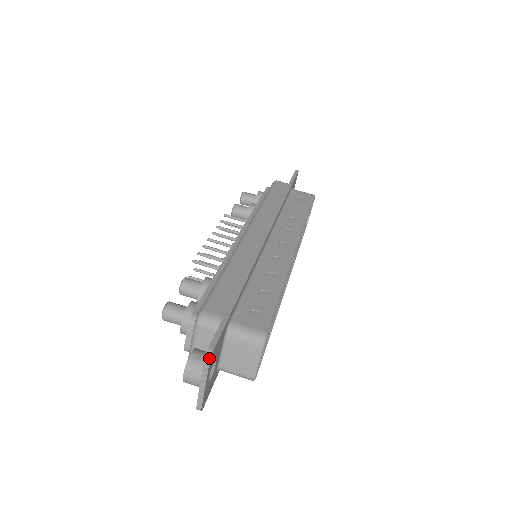
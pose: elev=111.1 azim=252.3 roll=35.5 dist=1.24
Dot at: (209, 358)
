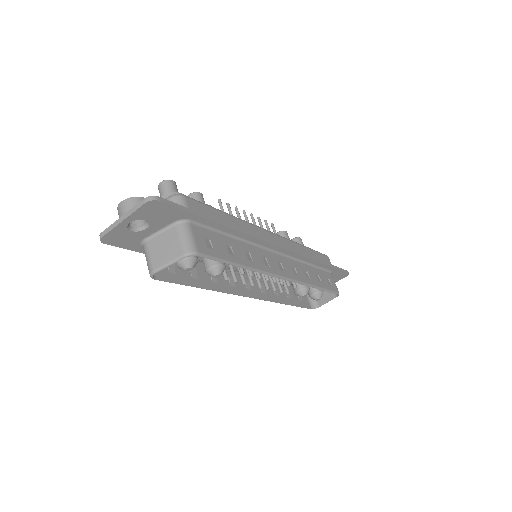
Dot at: (150, 200)
